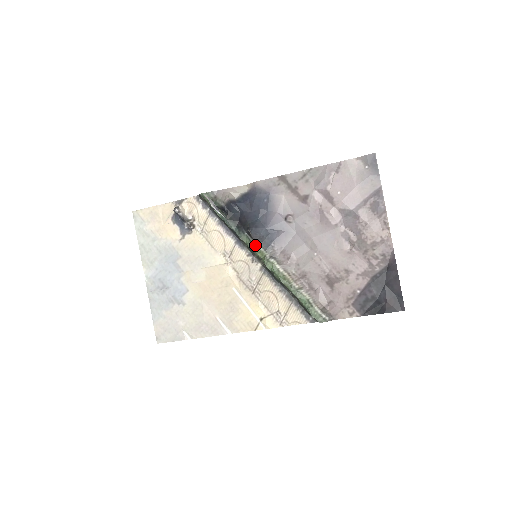
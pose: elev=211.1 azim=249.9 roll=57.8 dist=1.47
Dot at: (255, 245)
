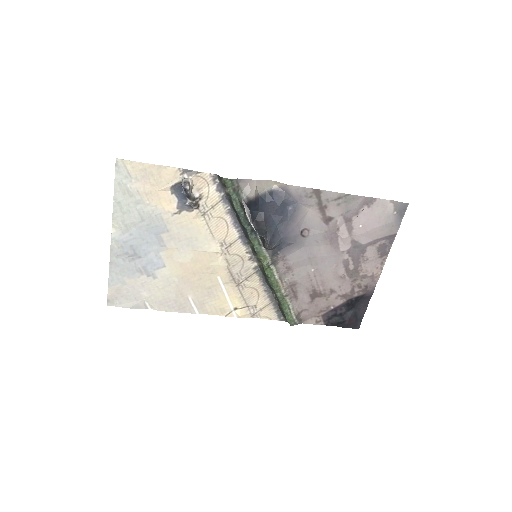
Dot at: (262, 249)
